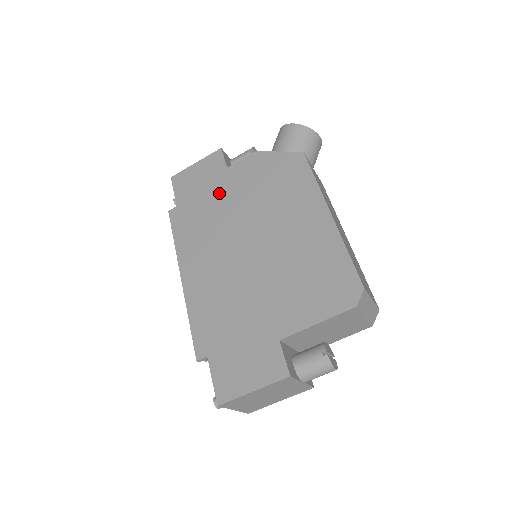
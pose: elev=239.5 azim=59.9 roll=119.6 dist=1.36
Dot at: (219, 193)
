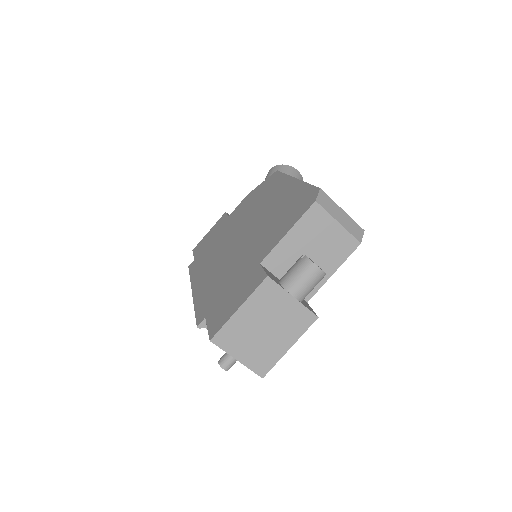
Dot at: (222, 231)
